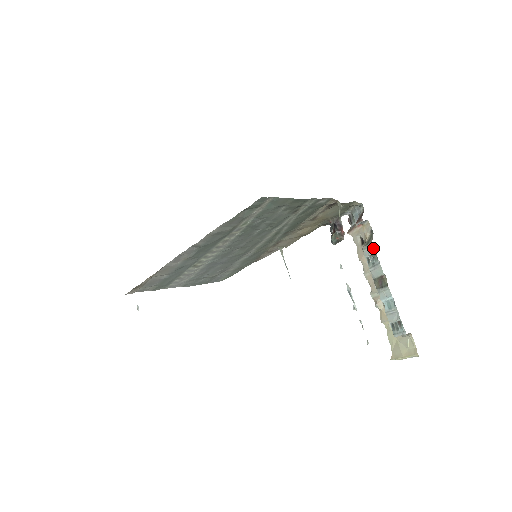
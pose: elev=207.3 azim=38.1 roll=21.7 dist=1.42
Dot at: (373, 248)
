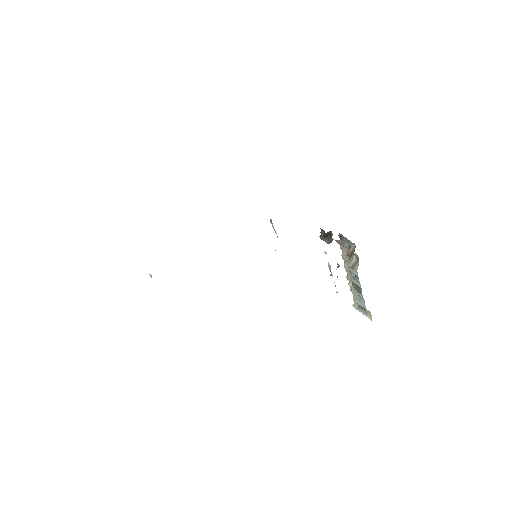
Dot at: (357, 274)
